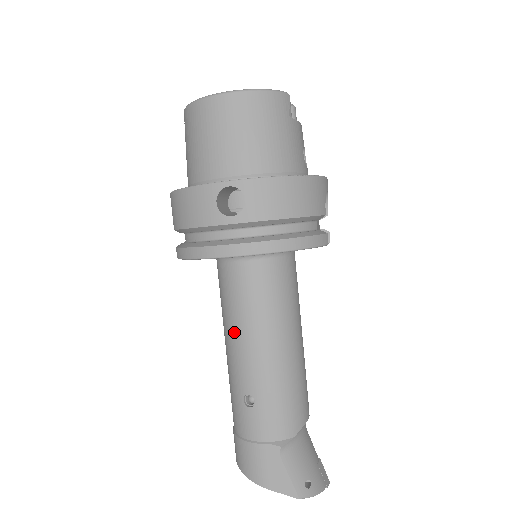
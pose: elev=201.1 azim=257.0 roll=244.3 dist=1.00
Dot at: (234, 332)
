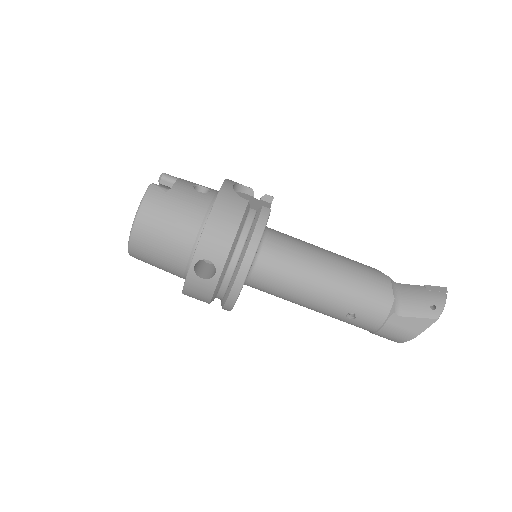
Dot at: (299, 301)
